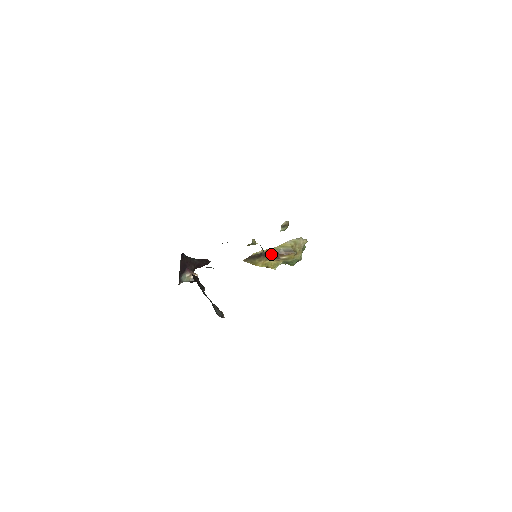
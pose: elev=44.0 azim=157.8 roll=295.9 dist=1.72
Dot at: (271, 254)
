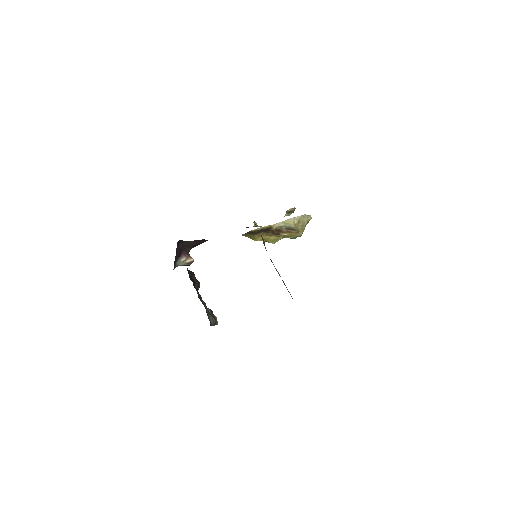
Dot at: (272, 230)
